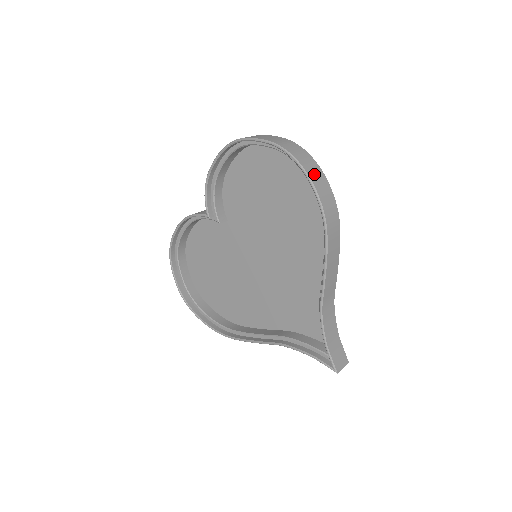
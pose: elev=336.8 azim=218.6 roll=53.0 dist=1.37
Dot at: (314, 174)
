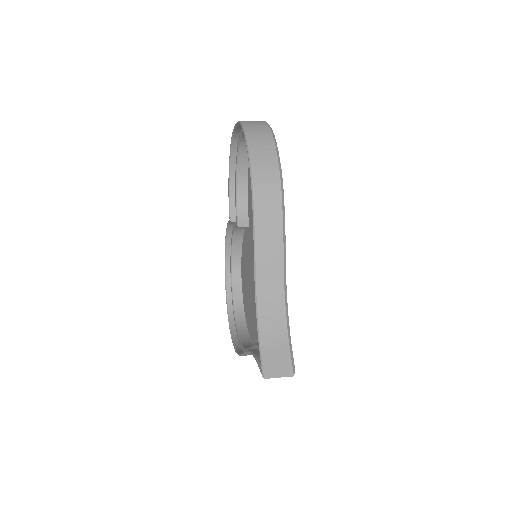
Dot at: (257, 138)
